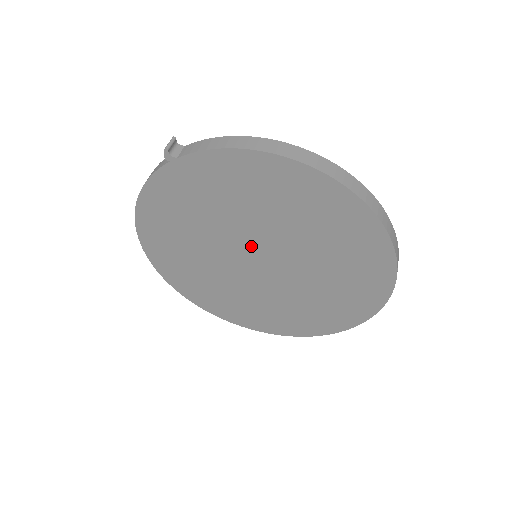
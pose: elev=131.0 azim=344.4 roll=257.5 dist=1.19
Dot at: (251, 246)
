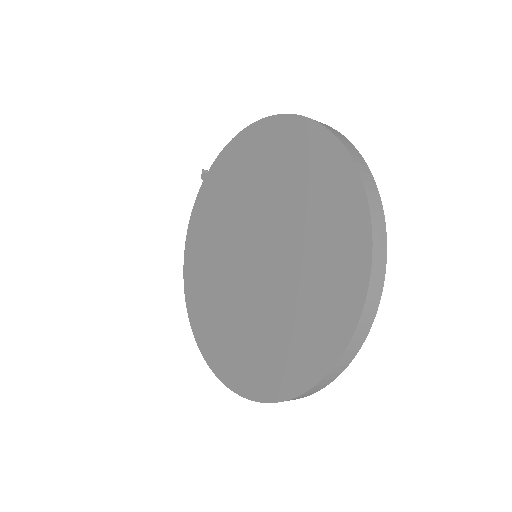
Dot at: (248, 237)
